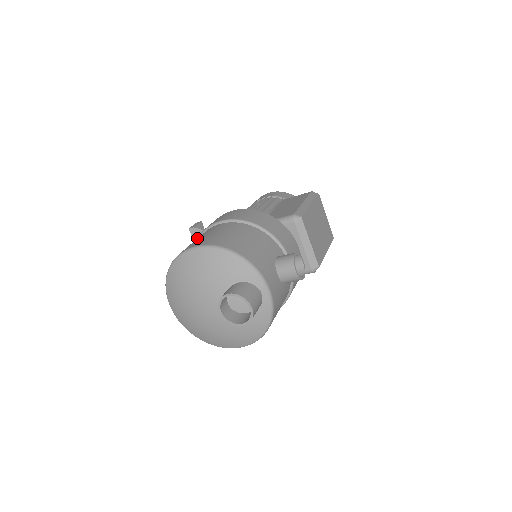
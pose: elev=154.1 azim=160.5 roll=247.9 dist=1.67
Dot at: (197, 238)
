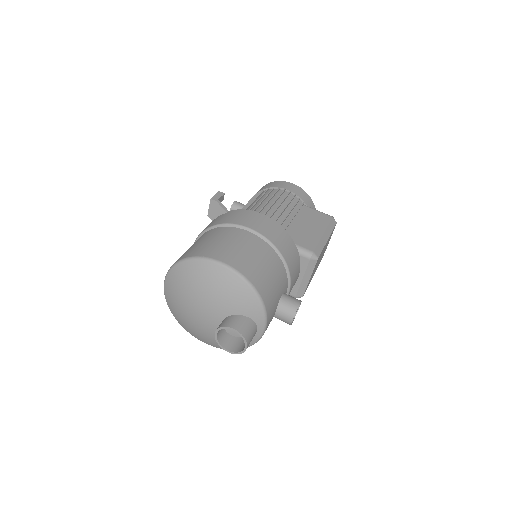
Dot at: (222, 236)
